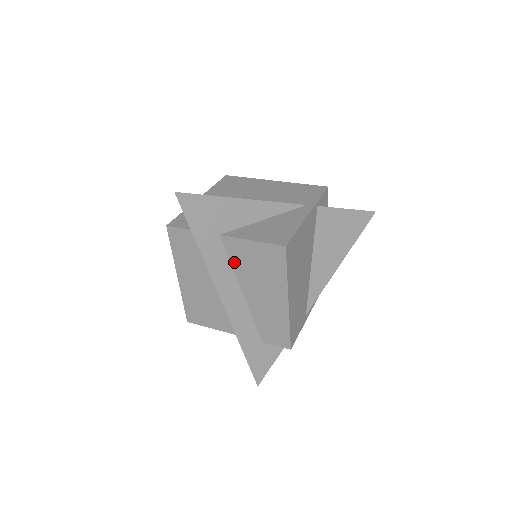
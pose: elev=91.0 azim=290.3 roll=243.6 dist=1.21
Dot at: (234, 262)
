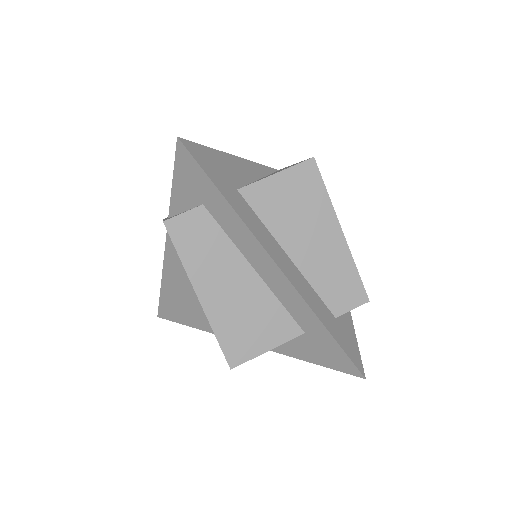
Dot at: (265, 218)
